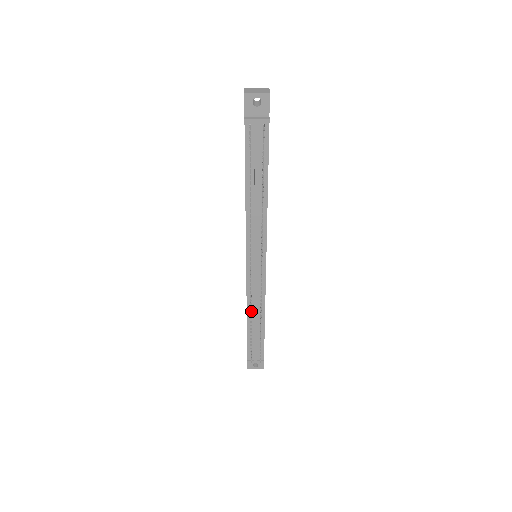
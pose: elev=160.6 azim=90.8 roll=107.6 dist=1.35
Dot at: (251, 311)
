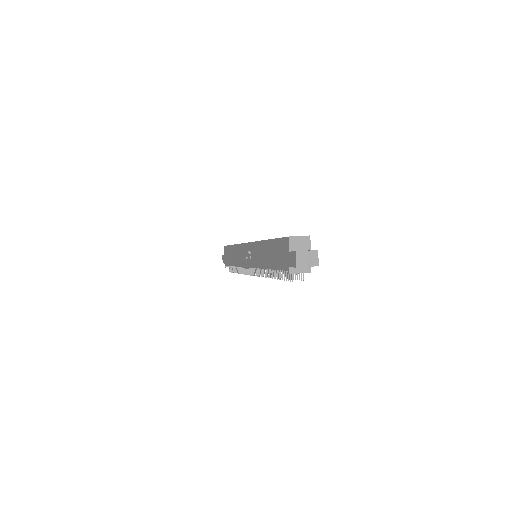
Dot at: occluded
